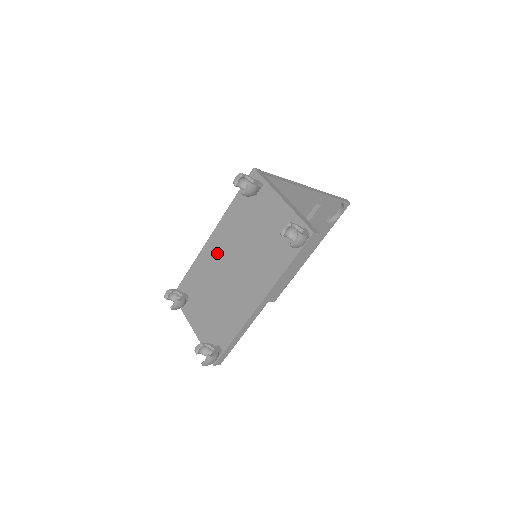
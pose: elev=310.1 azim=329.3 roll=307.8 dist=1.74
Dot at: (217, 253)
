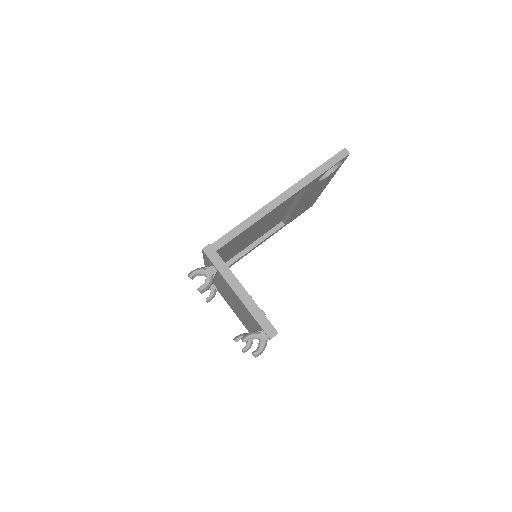
Dot at: (216, 281)
